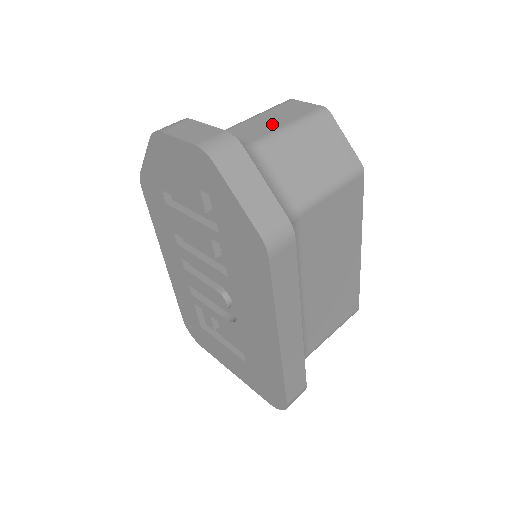
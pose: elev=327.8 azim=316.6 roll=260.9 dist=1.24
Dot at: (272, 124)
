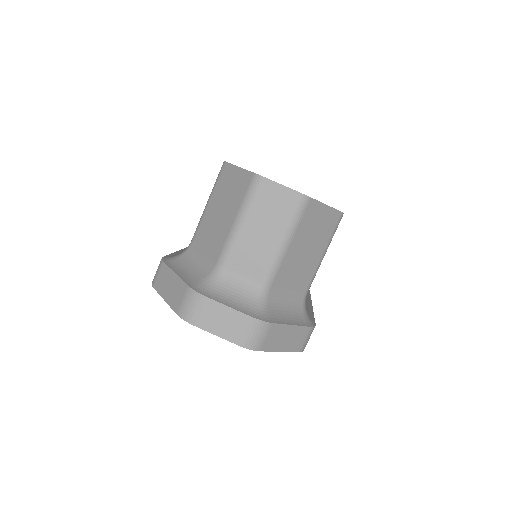
Dot at: (266, 244)
